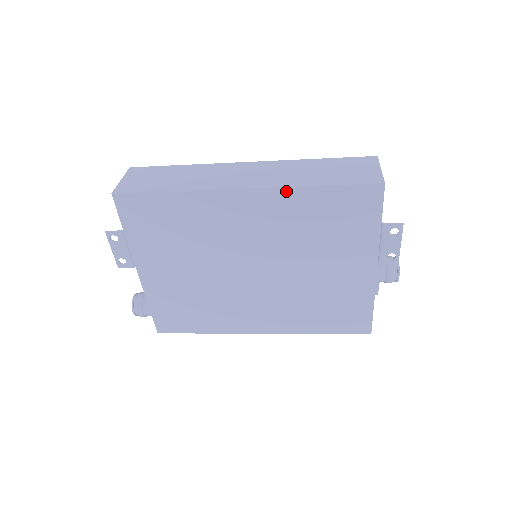
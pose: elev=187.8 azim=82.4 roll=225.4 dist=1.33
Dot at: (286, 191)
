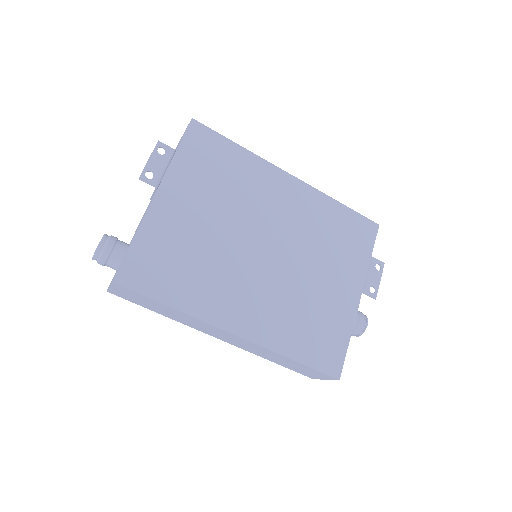
Dot at: (320, 194)
